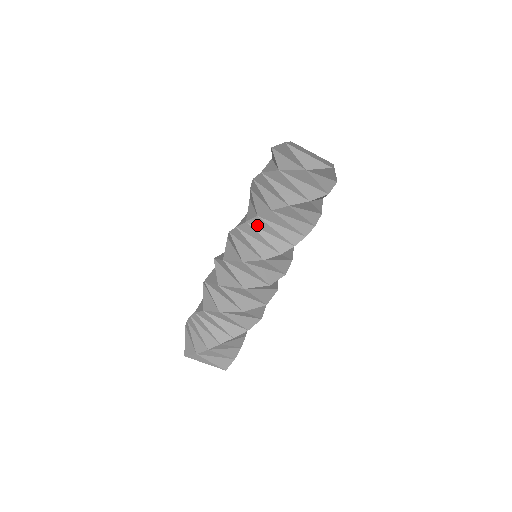
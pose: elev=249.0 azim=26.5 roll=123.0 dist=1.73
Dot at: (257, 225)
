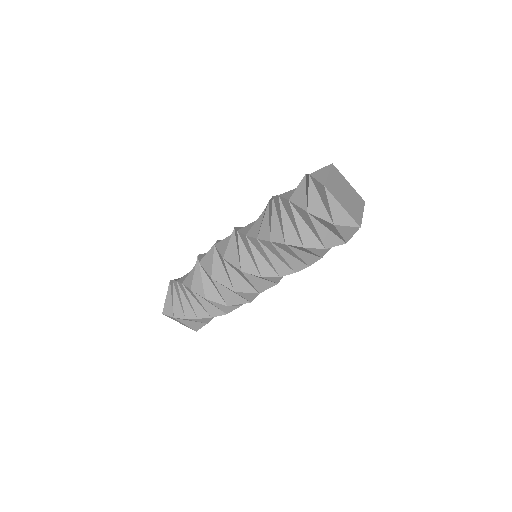
Dot at: (267, 245)
